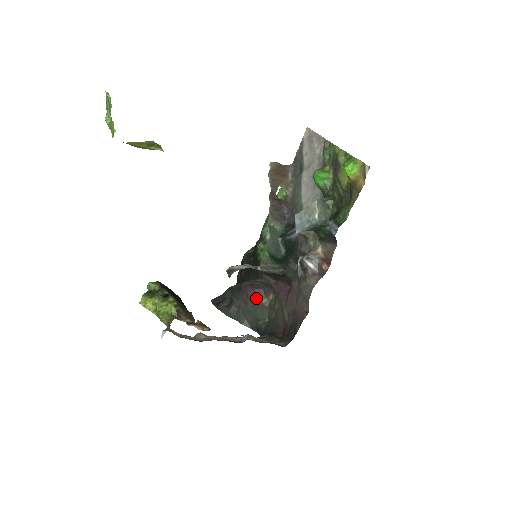
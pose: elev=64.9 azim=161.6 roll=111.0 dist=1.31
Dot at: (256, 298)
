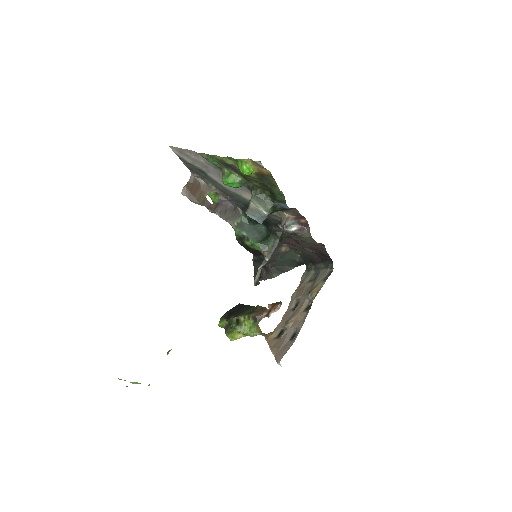
Dot at: (277, 254)
